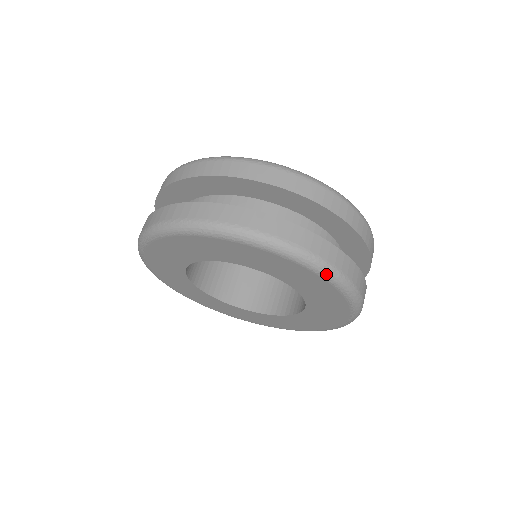
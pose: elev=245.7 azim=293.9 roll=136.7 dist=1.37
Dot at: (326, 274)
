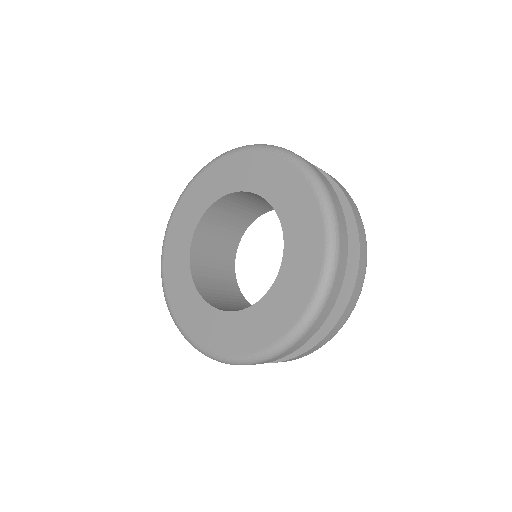
Dot at: (327, 211)
